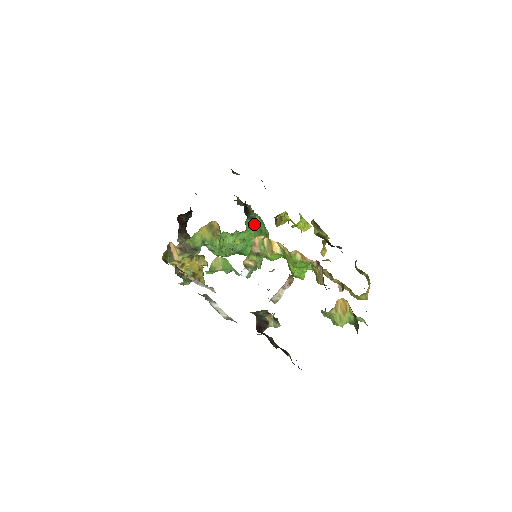
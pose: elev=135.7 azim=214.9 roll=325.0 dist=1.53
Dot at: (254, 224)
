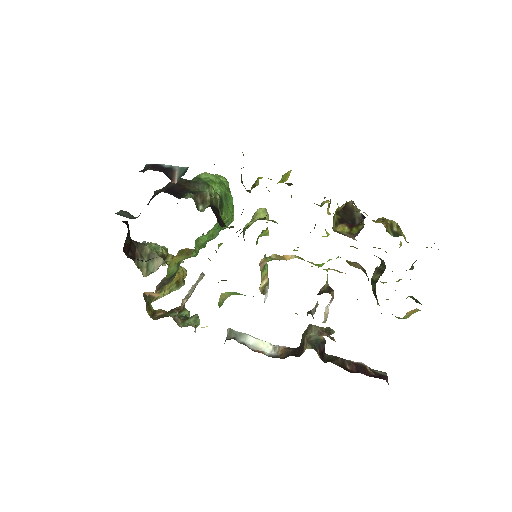
Dot at: (221, 205)
